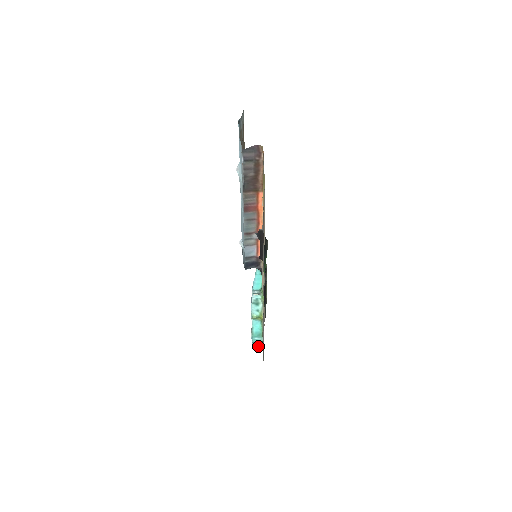
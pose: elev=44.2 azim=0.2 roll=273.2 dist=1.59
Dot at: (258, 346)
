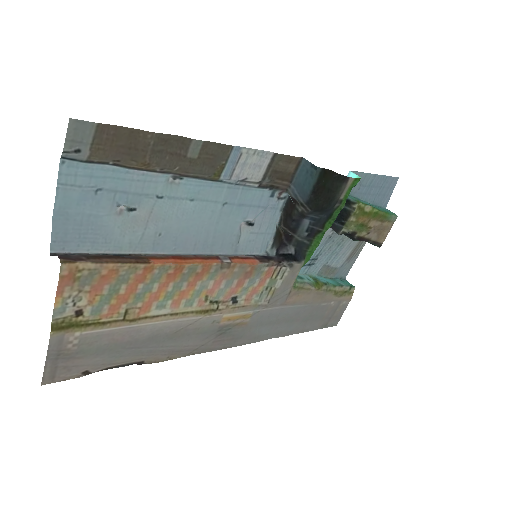
Dot at: occluded
